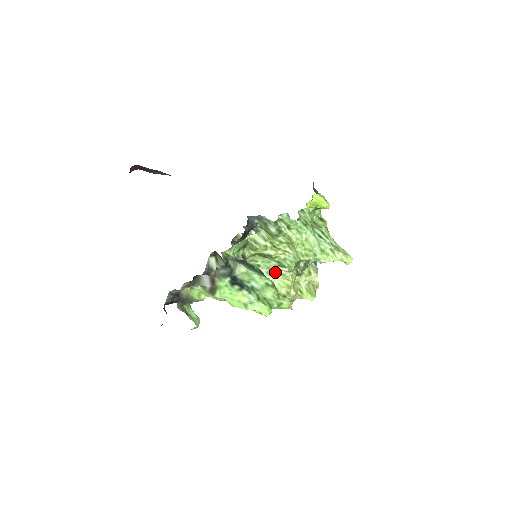
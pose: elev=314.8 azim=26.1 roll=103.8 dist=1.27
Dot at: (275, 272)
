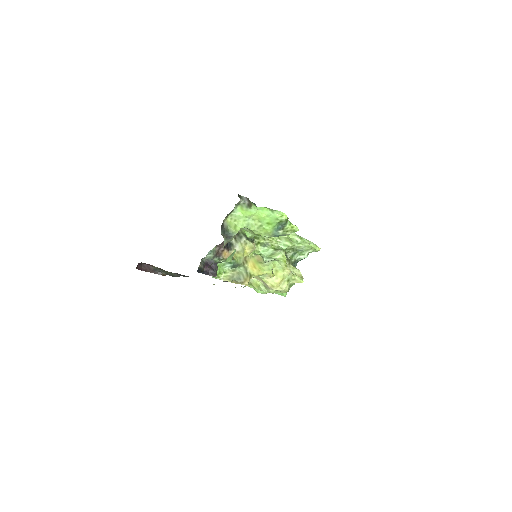
Dot at: (273, 255)
